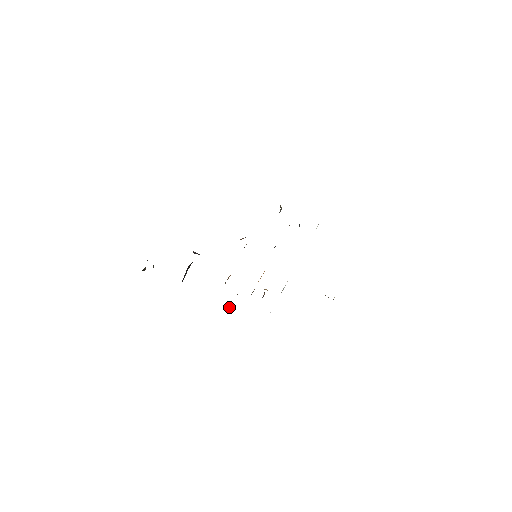
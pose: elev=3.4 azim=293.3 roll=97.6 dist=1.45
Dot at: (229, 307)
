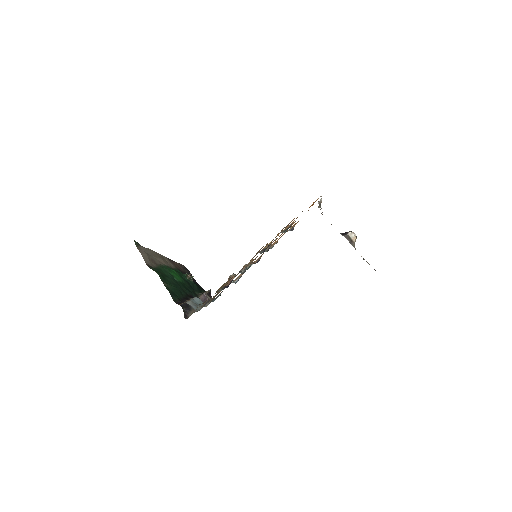
Dot at: occluded
